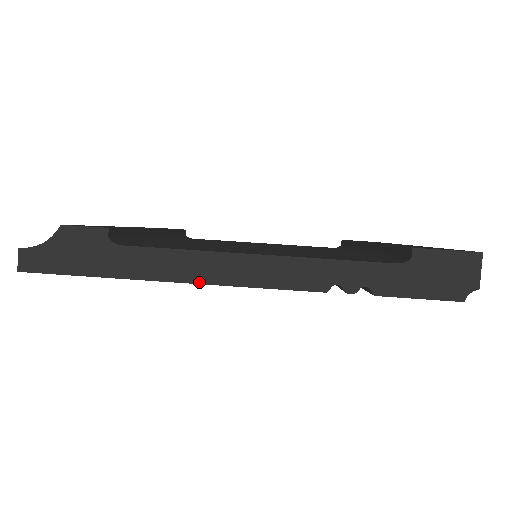
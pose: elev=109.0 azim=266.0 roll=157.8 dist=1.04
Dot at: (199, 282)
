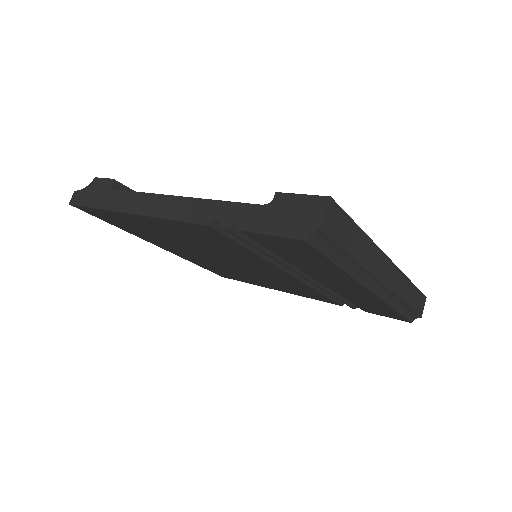
Dot at: (141, 214)
